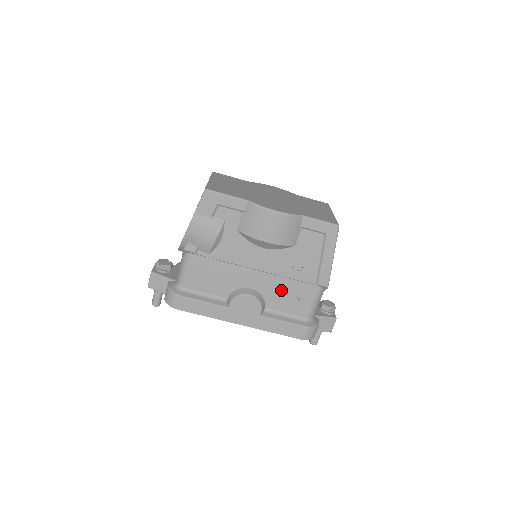
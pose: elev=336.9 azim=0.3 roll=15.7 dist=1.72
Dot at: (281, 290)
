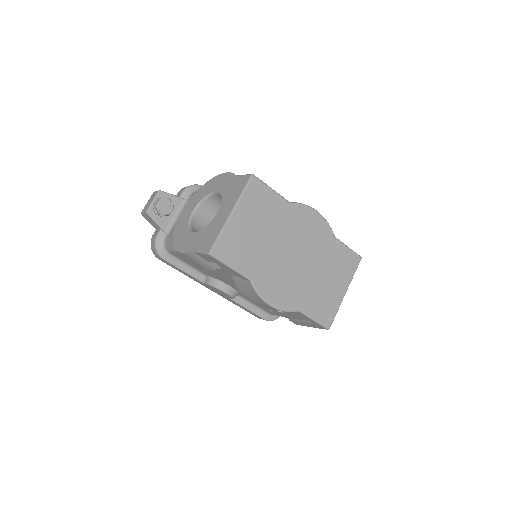
Dot at: occluded
